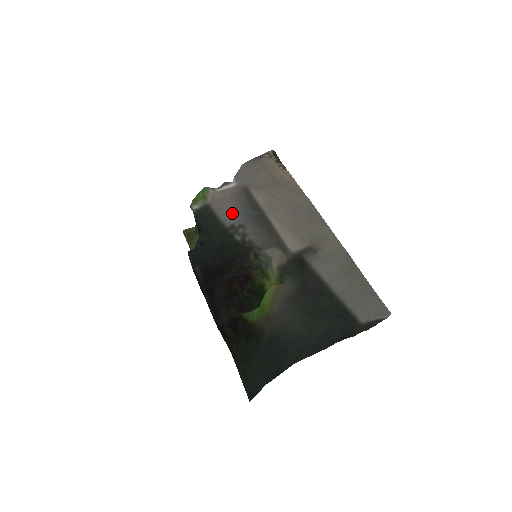
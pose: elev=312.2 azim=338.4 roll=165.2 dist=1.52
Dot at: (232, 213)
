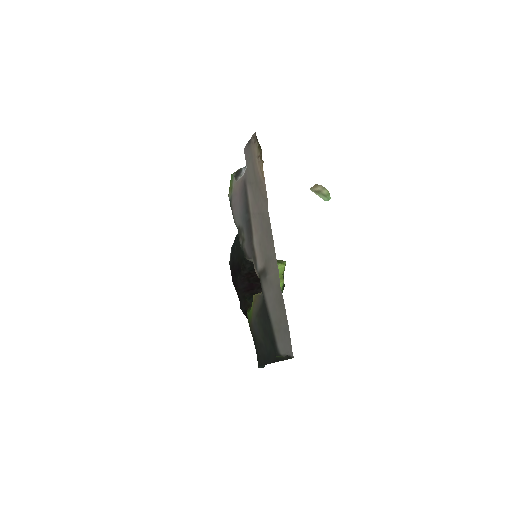
Dot at: (238, 214)
